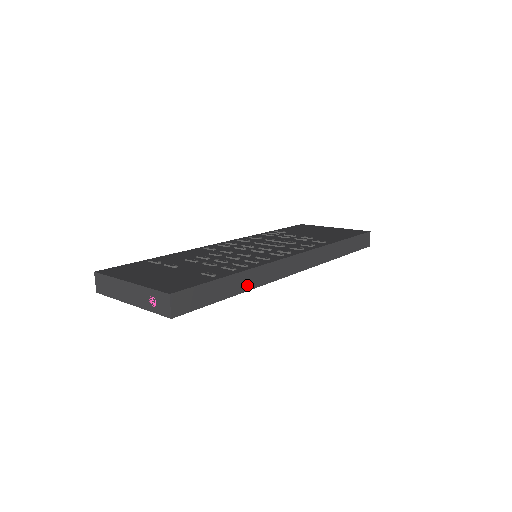
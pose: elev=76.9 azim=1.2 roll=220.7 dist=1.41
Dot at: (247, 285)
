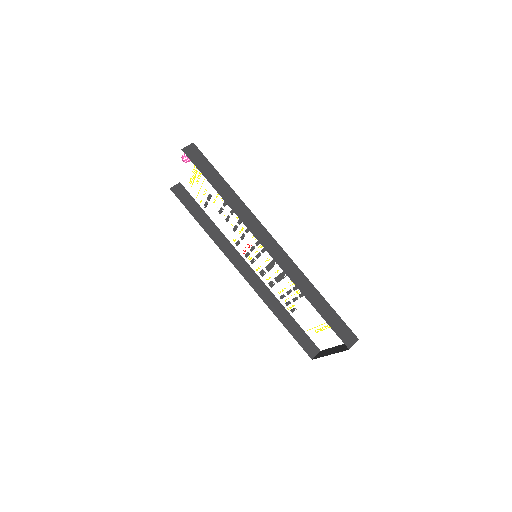
Dot at: (228, 199)
